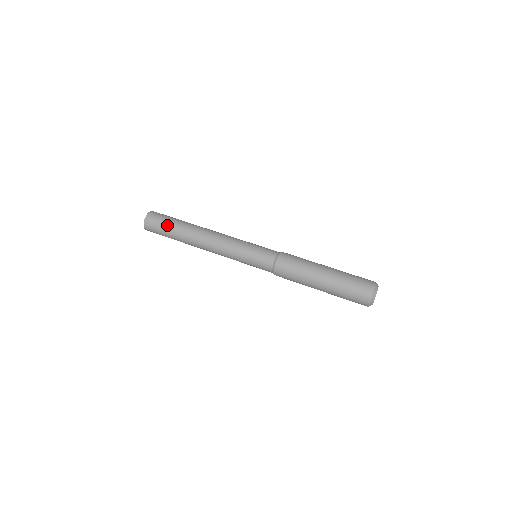
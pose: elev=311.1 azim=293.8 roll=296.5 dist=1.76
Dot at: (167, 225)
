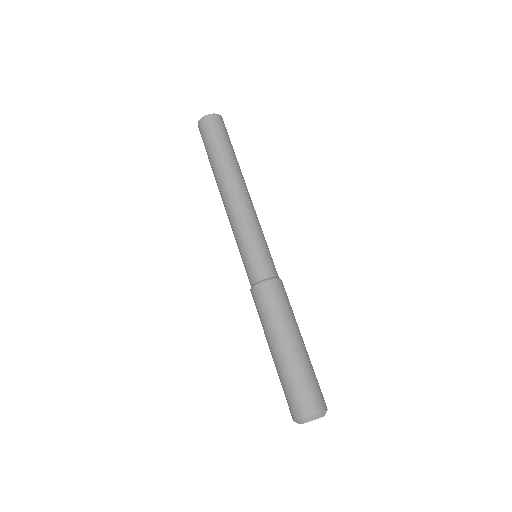
Dot at: (220, 141)
